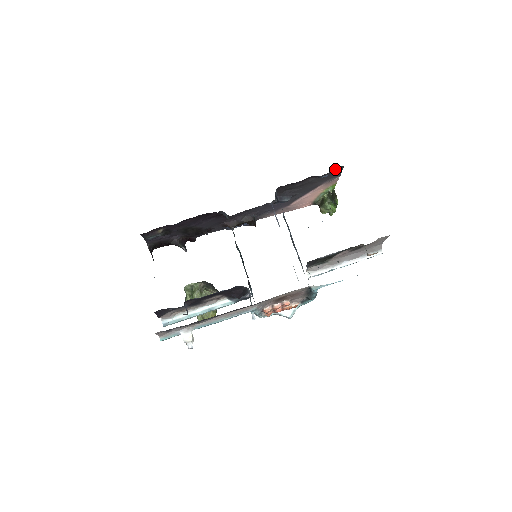
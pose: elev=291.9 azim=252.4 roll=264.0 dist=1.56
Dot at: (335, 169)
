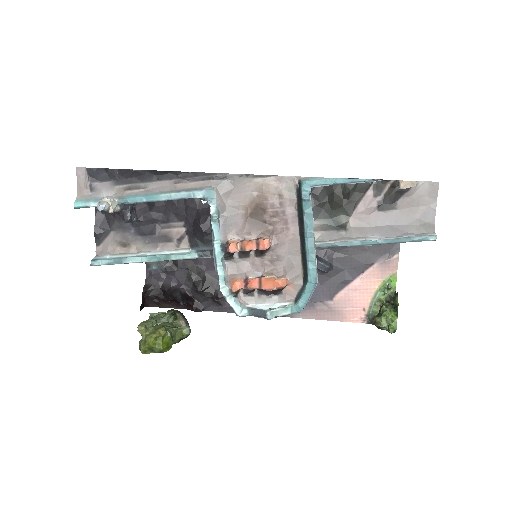
Dot at: occluded
